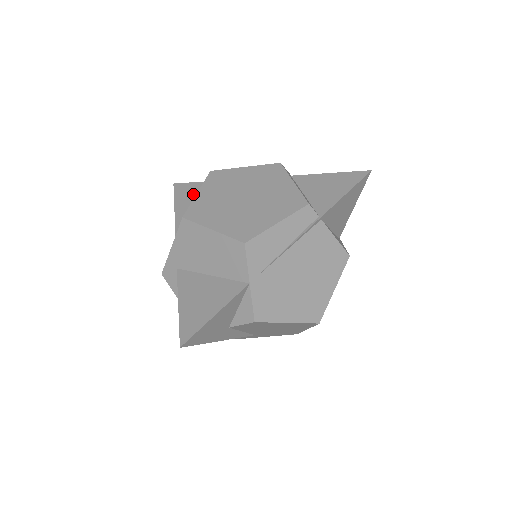
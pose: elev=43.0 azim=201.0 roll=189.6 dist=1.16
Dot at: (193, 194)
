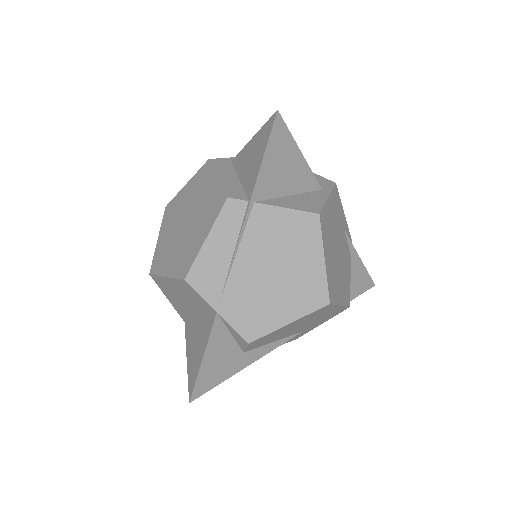
Dot at: occluded
